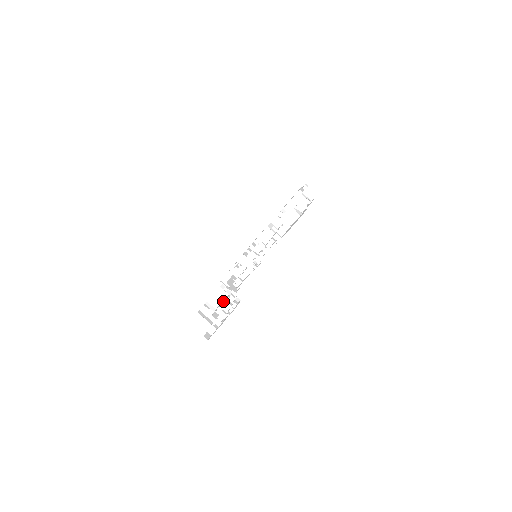
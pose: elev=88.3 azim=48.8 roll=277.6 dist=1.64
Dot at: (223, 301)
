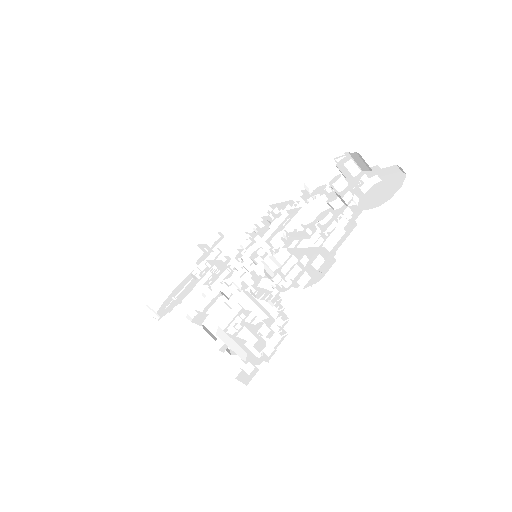
Dot at: (245, 319)
